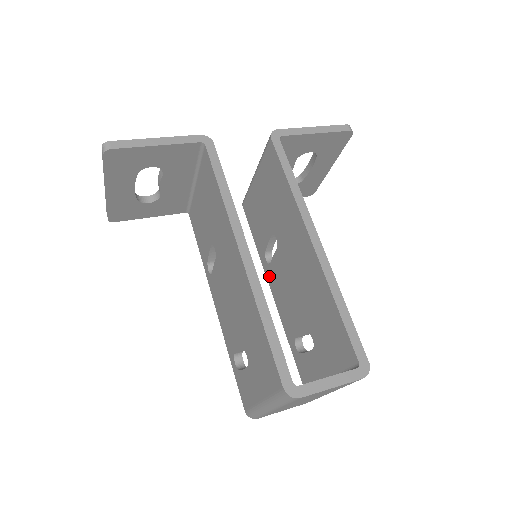
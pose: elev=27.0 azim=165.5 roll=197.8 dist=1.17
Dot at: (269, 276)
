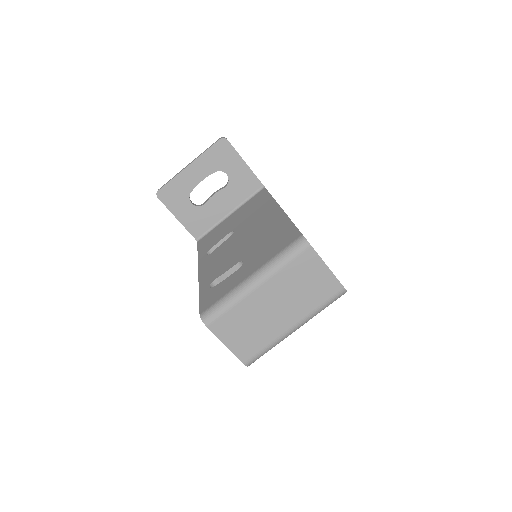
Dot at: occluded
